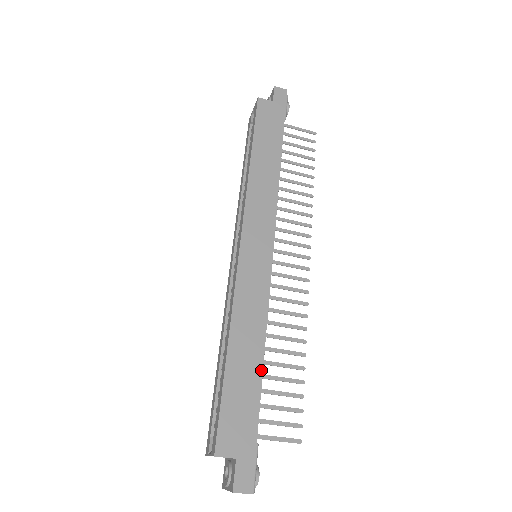
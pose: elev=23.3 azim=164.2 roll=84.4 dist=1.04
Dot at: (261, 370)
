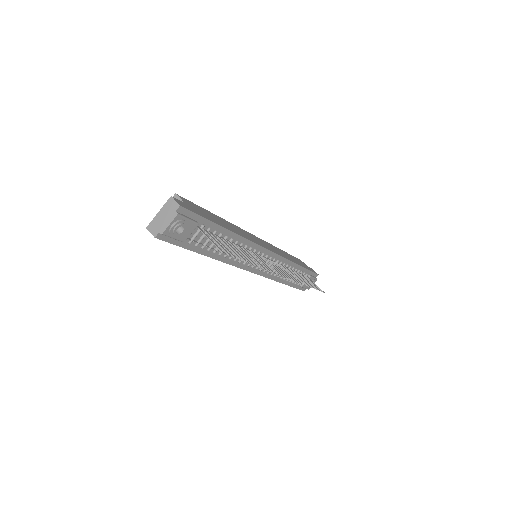
Dot at: (229, 229)
